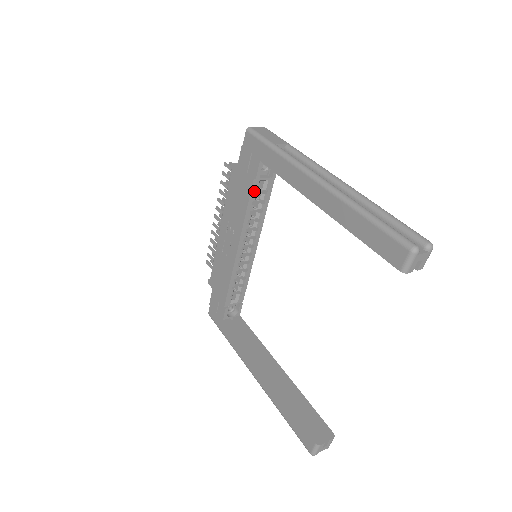
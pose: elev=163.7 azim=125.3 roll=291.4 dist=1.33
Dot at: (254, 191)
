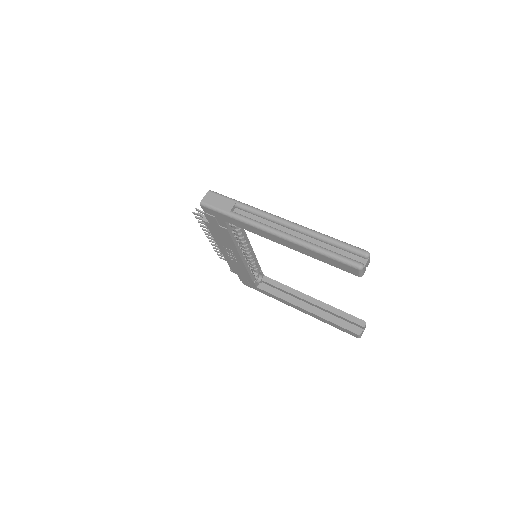
Dot at: (231, 232)
